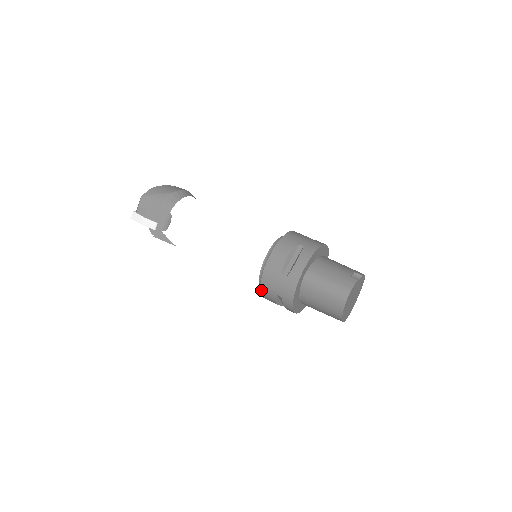
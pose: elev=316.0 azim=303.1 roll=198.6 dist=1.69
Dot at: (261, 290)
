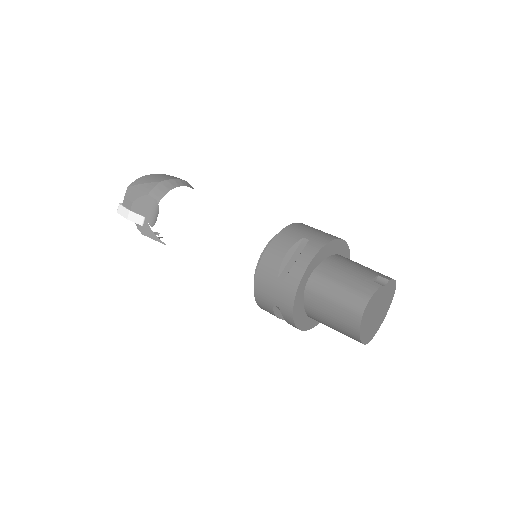
Dot at: (255, 298)
